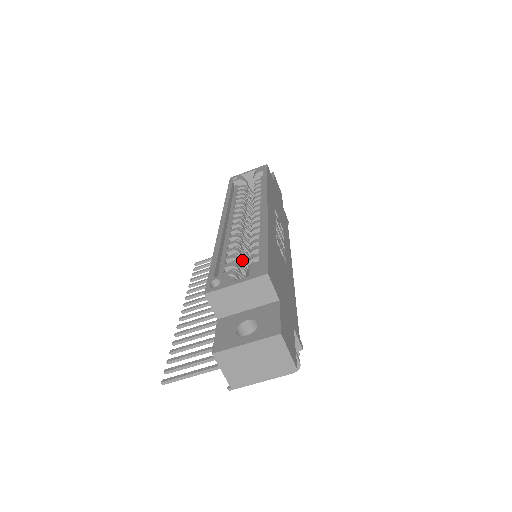
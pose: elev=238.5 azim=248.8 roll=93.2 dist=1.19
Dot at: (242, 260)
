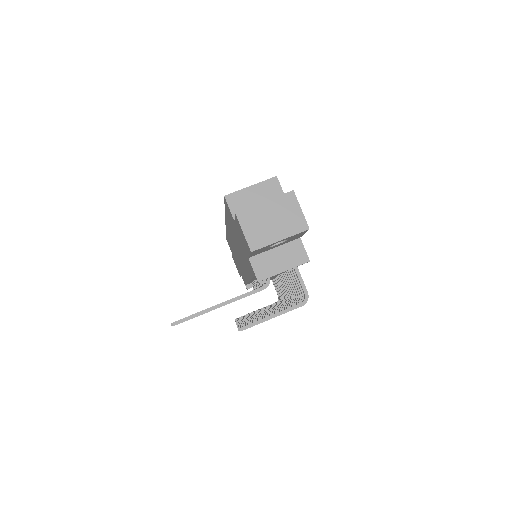
Dot at: occluded
